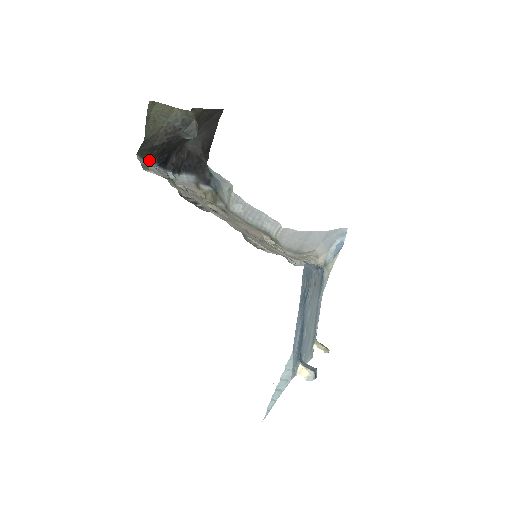
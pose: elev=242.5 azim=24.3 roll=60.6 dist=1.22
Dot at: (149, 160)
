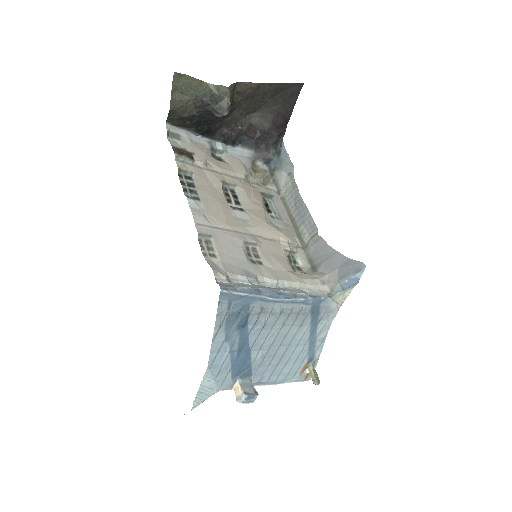
Dot at: (185, 129)
